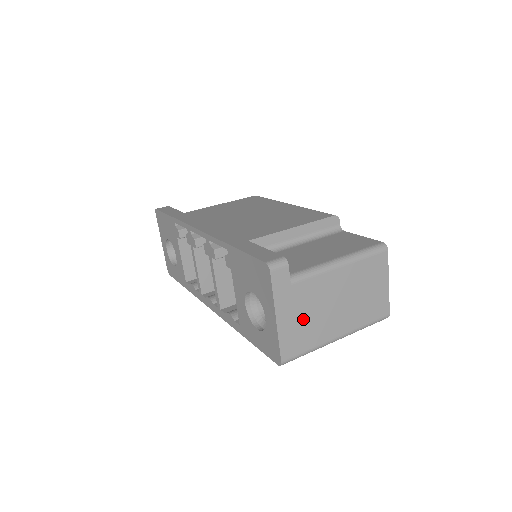
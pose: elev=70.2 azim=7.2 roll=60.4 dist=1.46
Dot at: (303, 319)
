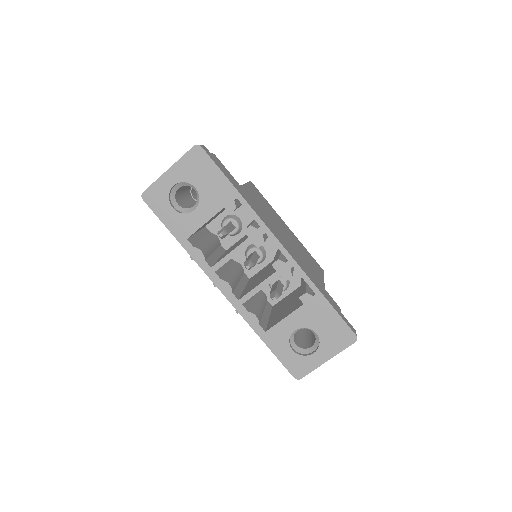
Dot at: occluded
